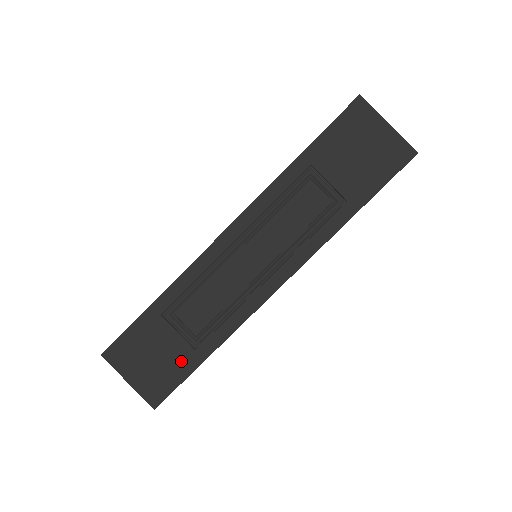
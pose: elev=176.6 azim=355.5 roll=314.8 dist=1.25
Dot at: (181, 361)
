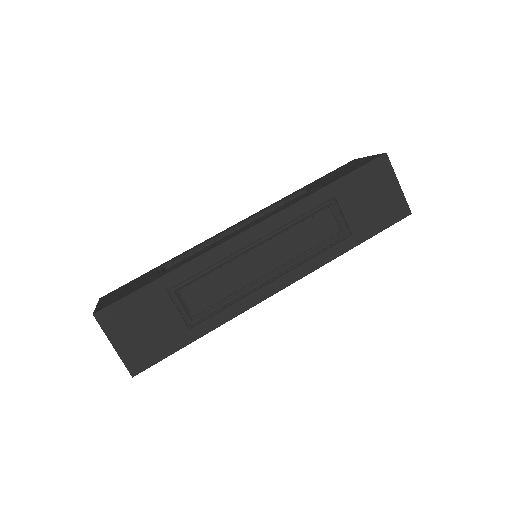
Dot at: (173, 336)
